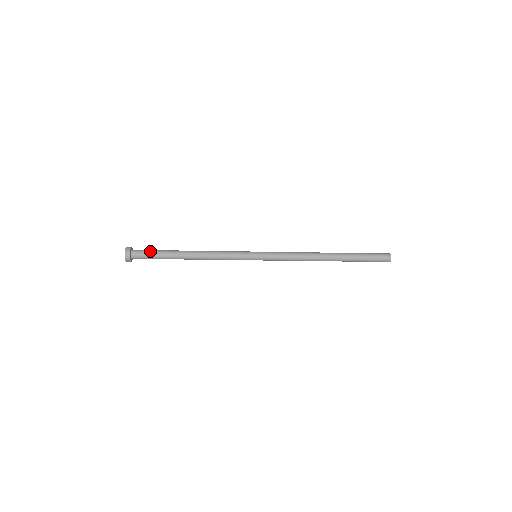
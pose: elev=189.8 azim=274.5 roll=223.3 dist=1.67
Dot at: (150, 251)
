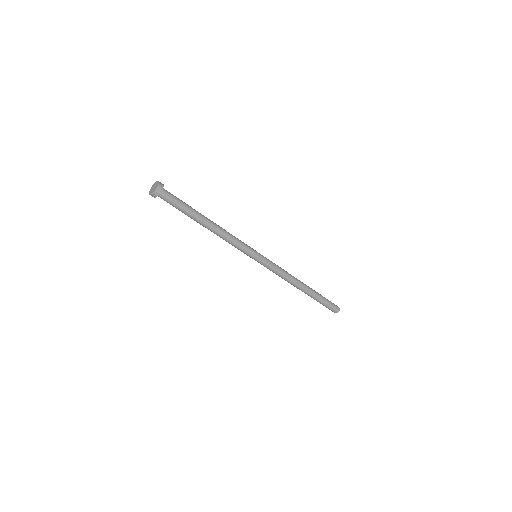
Dot at: (177, 198)
